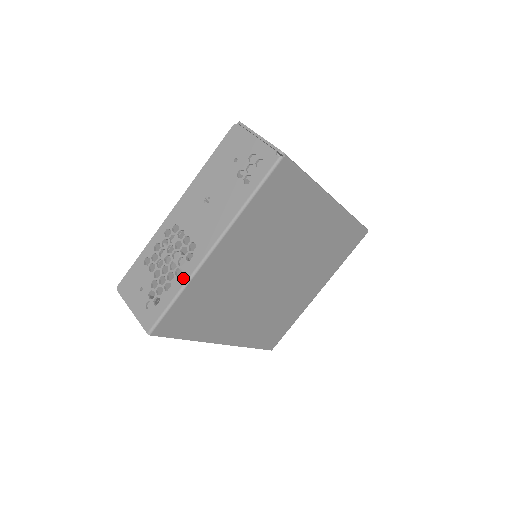
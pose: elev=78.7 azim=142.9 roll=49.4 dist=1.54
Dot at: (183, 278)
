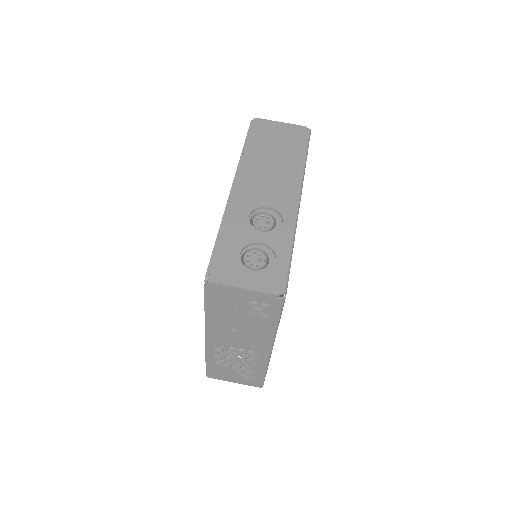
Dot at: (262, 366)
